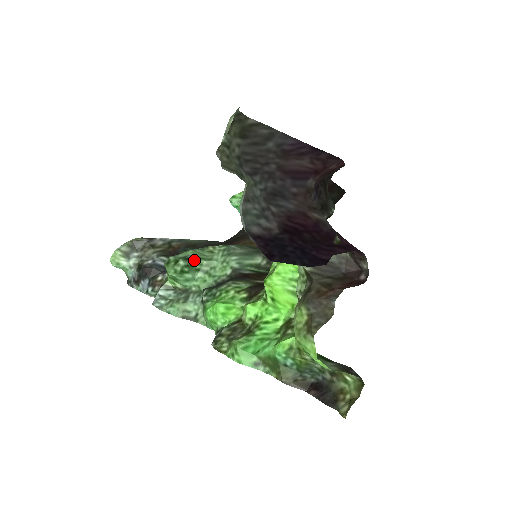
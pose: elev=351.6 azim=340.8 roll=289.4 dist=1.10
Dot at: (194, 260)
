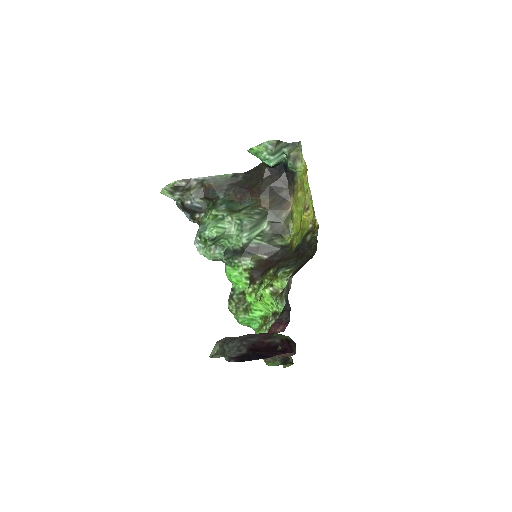
Dot at: (217, 237)
